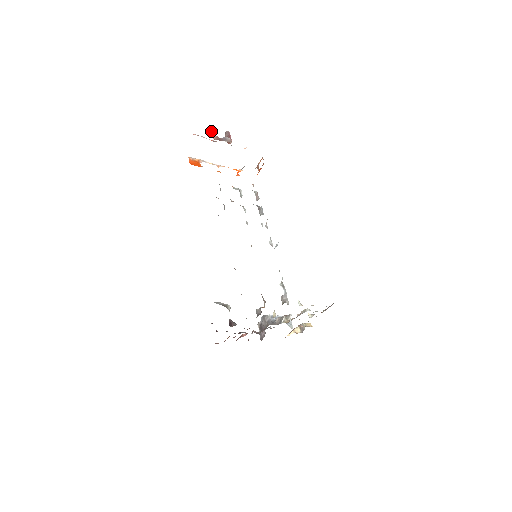
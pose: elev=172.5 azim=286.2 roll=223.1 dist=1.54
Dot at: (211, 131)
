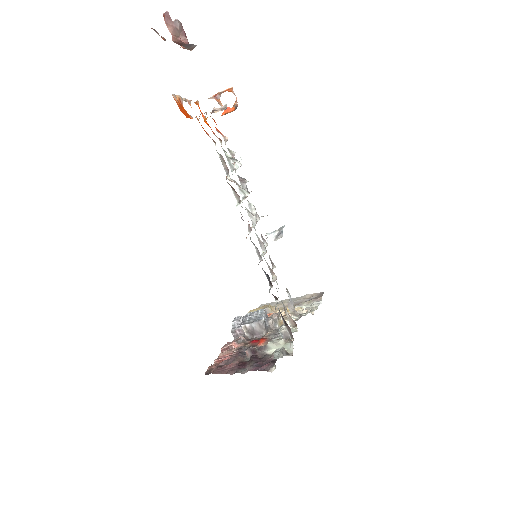
Dot at: occluded
